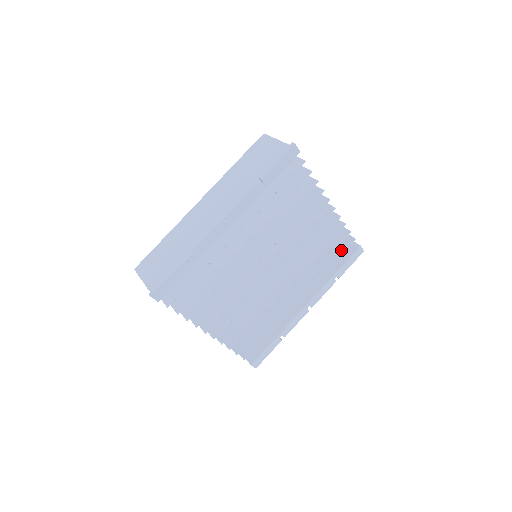
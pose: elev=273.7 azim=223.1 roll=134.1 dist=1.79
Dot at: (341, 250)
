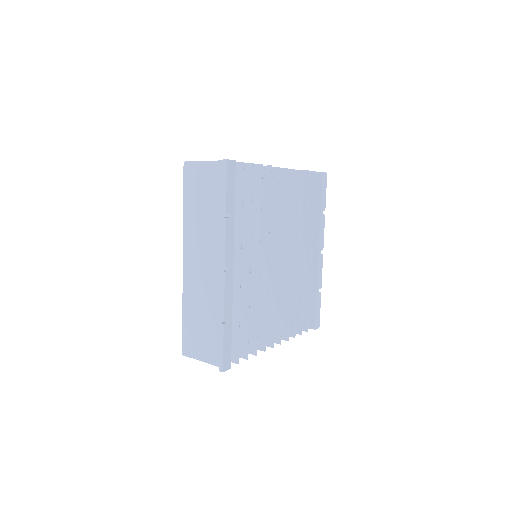
Dot at: (311, 190)
